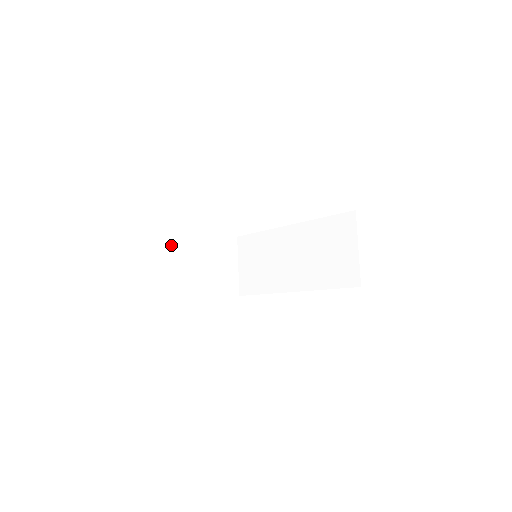
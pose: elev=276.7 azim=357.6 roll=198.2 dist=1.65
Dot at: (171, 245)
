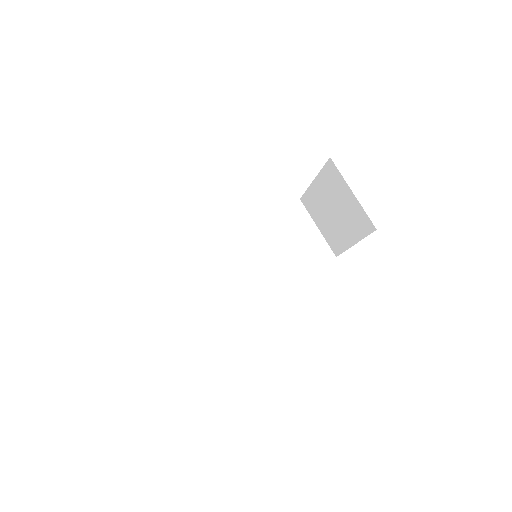
Dot at: occluded
